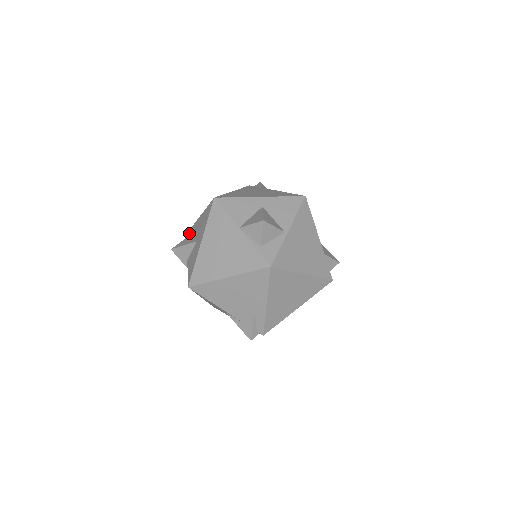
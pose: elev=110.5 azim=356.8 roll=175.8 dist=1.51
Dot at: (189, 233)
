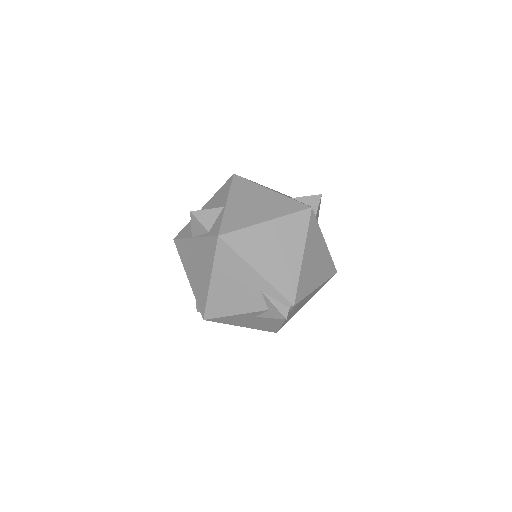
Dot at: occluded
